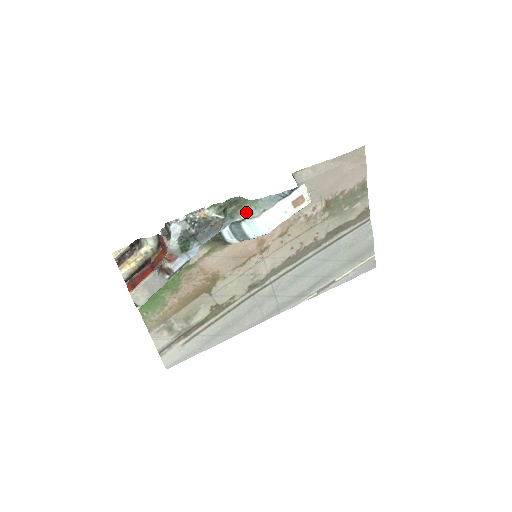
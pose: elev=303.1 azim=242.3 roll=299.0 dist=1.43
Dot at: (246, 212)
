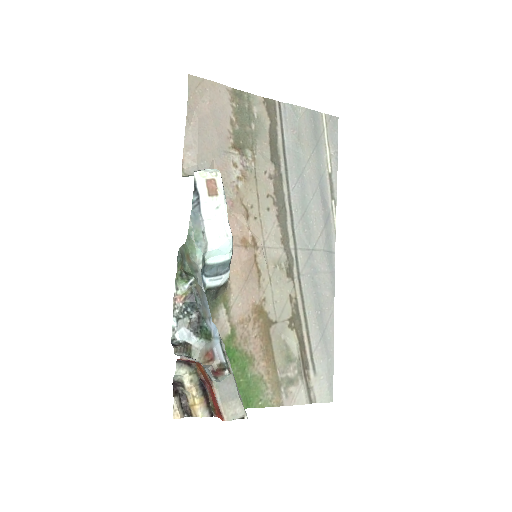
Dot at: (196, 254)
